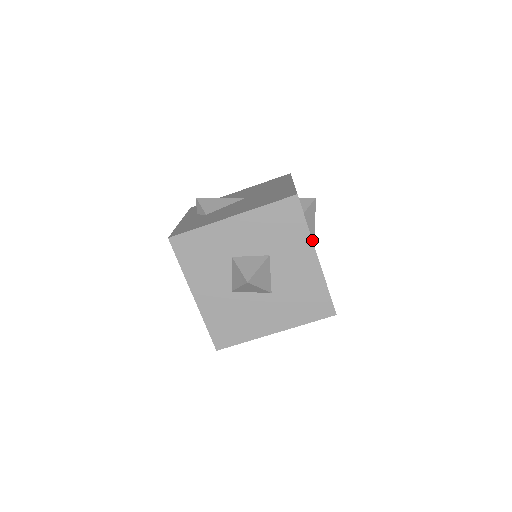
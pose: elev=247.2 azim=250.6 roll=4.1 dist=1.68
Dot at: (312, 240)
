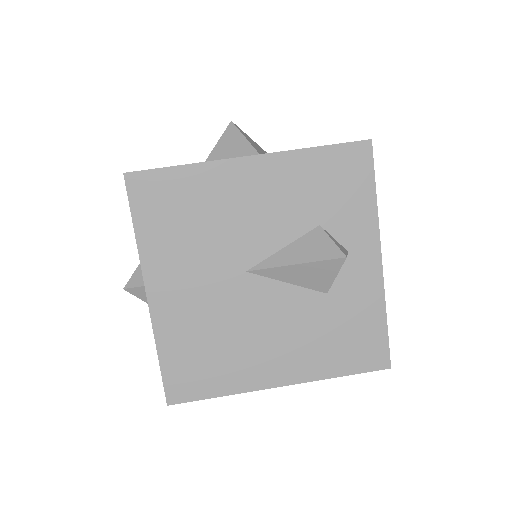
Dot at: occluded
